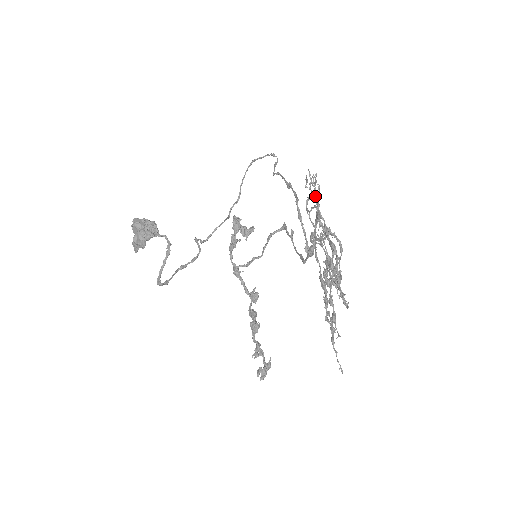
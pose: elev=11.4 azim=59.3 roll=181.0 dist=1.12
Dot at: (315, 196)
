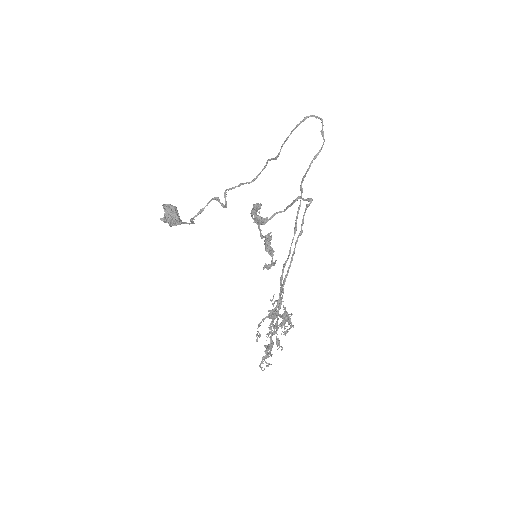
Dot at: (281, 301)
